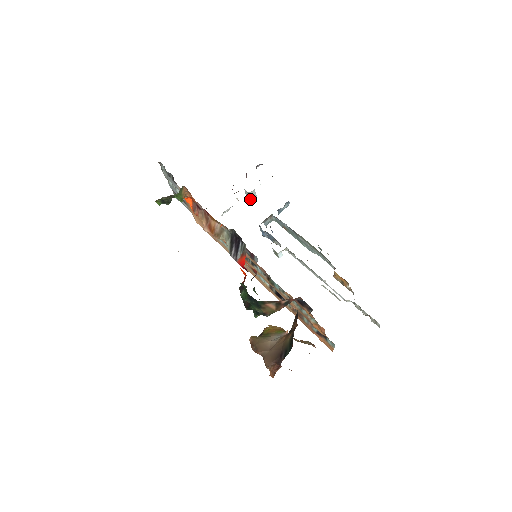
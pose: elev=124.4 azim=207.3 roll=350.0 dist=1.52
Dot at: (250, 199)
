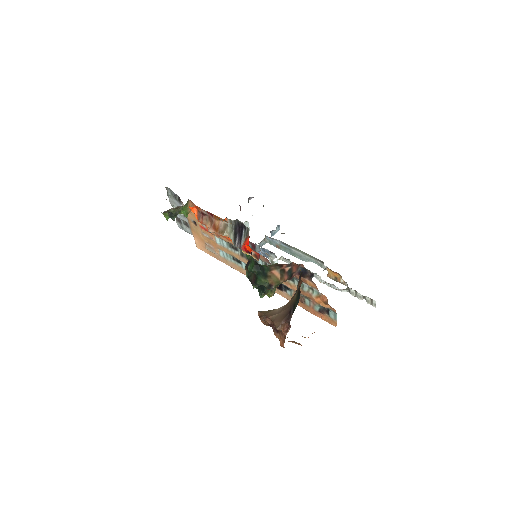
Dot at: occluded
